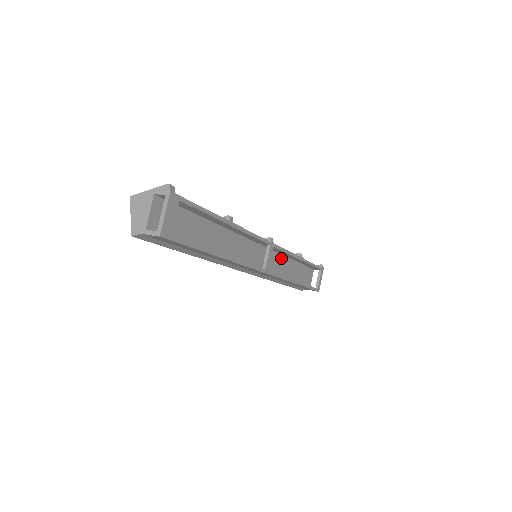
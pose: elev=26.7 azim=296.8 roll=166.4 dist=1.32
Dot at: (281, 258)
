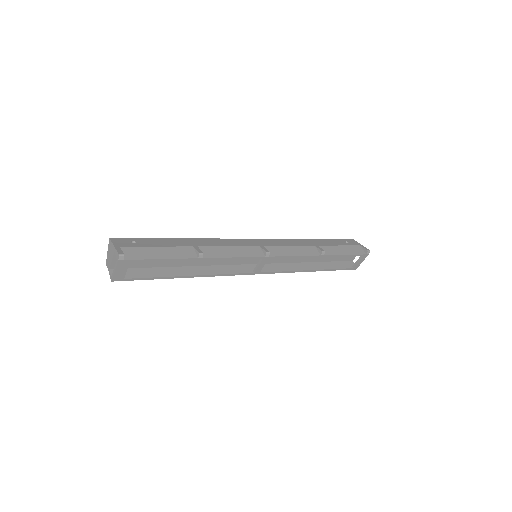
Dot at: occluded
